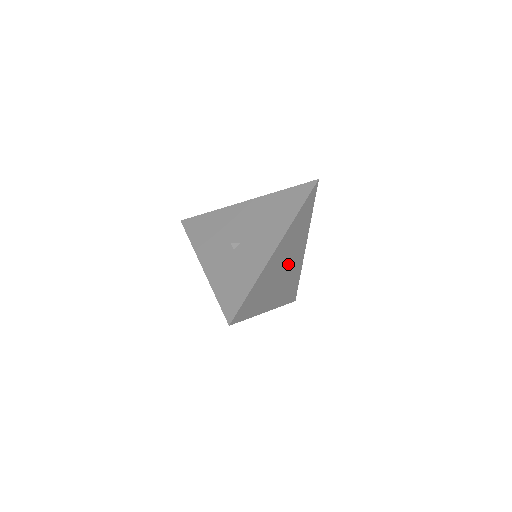
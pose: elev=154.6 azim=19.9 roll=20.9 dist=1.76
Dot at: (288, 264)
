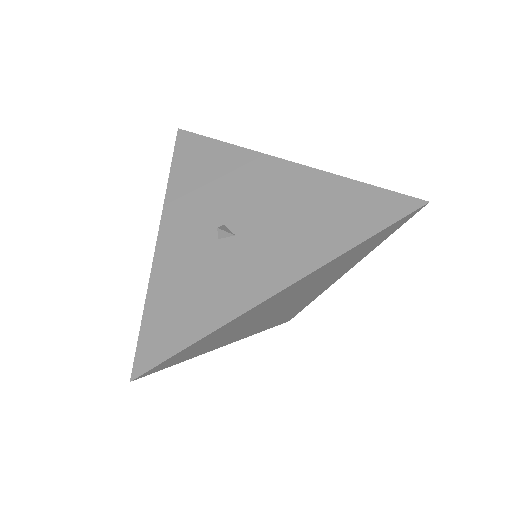
Dot at: (297, 297)
